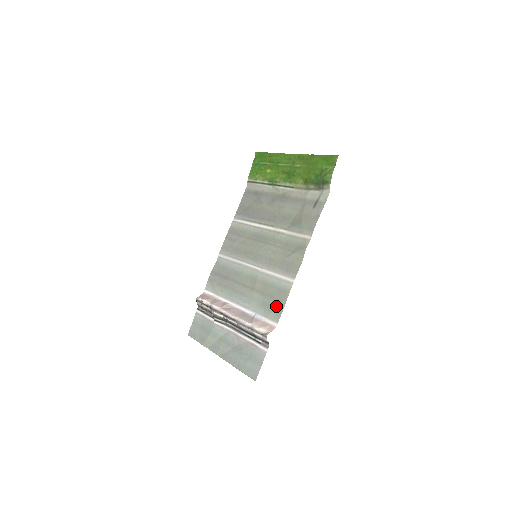
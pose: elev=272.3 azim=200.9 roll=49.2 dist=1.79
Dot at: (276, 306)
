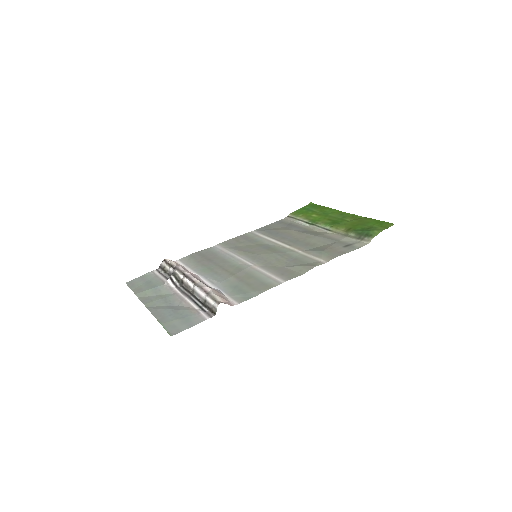
Dot at: (249, 292)
